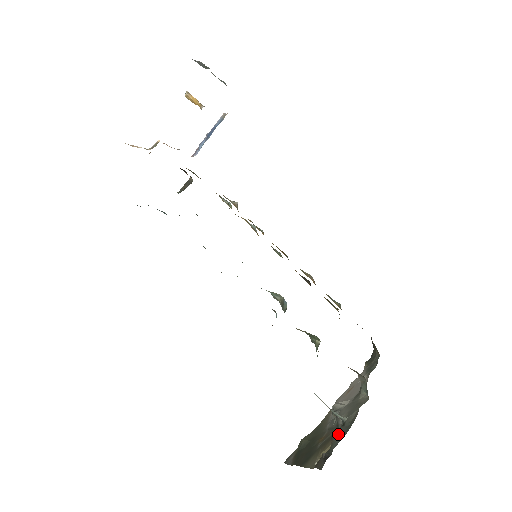
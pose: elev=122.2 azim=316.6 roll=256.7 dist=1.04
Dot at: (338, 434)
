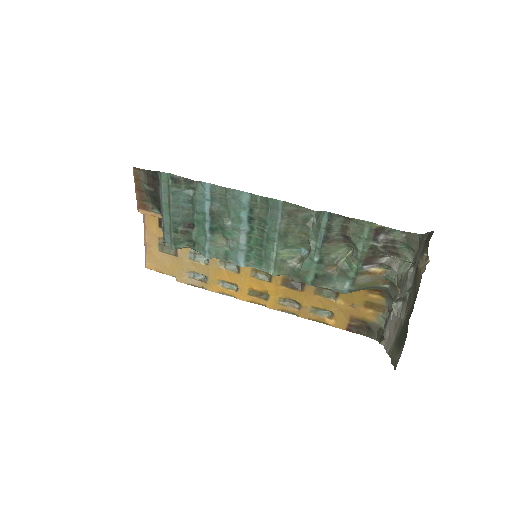
Dot at: (419, 252)
